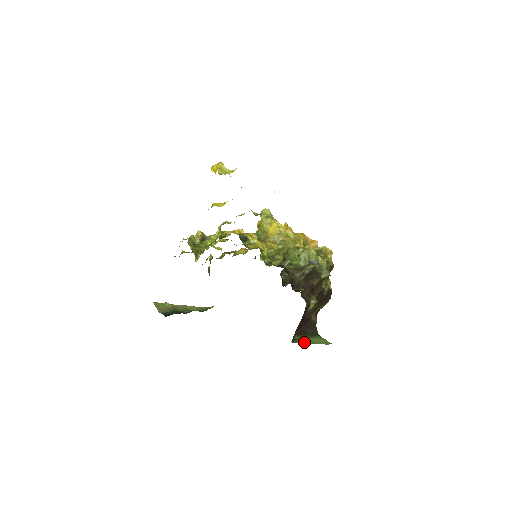
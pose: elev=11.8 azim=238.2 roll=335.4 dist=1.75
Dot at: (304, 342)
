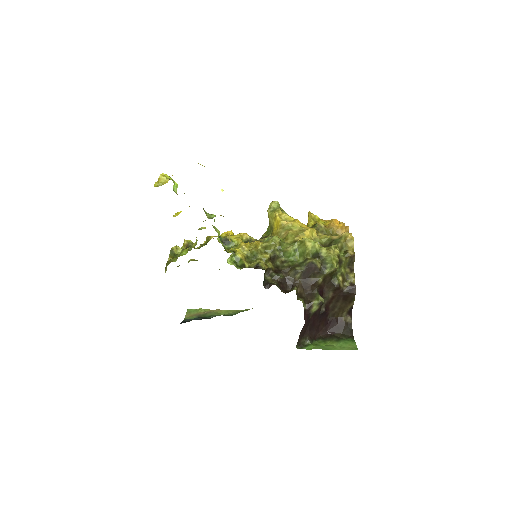
Dot at: (316, 348)
